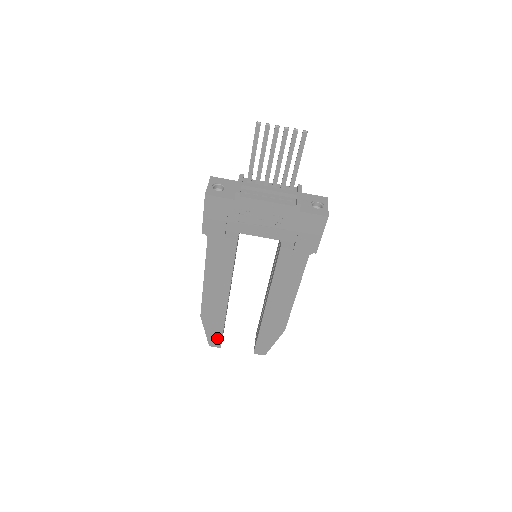
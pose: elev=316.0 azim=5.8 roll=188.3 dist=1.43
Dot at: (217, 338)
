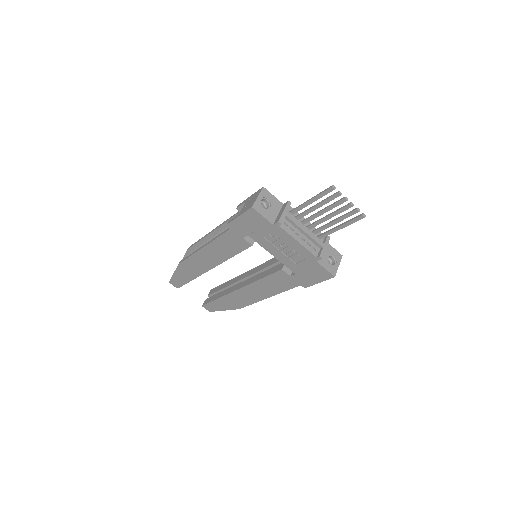
Dot at: (180, 282)
